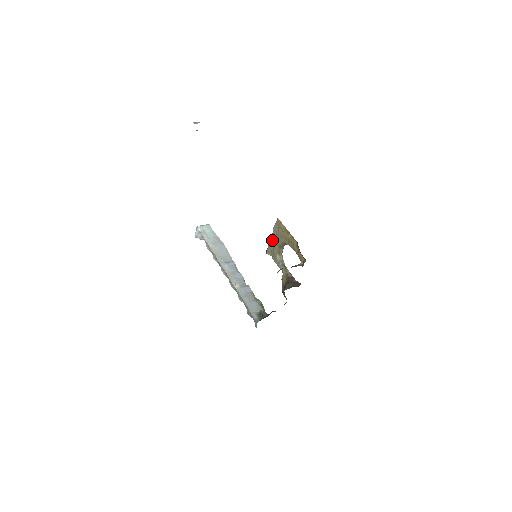
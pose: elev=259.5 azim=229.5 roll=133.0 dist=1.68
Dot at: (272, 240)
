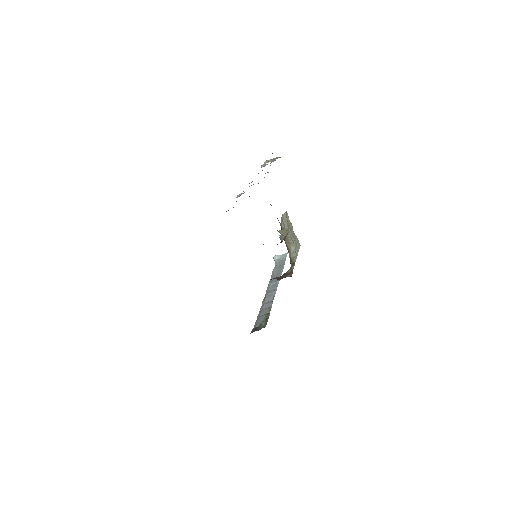
Dot at: occluded
